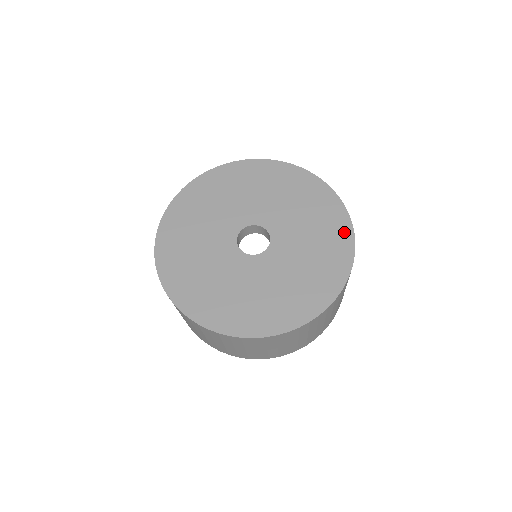
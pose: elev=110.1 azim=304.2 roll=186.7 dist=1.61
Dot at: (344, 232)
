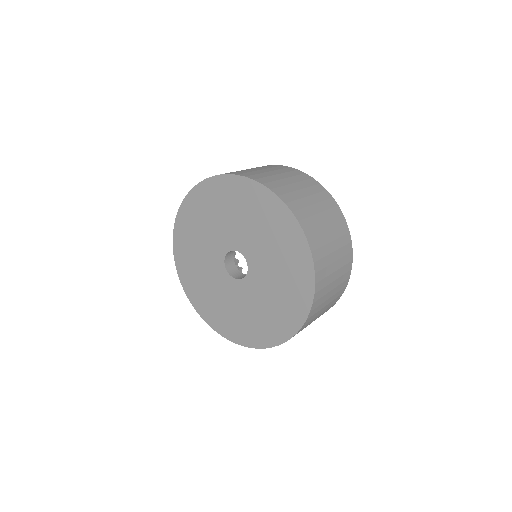
Dot at: (295, 234)
